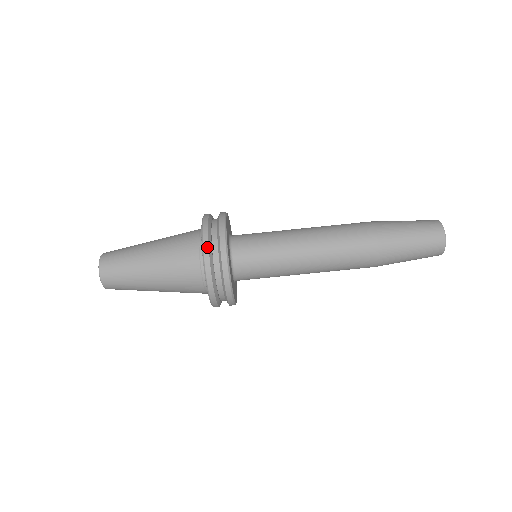
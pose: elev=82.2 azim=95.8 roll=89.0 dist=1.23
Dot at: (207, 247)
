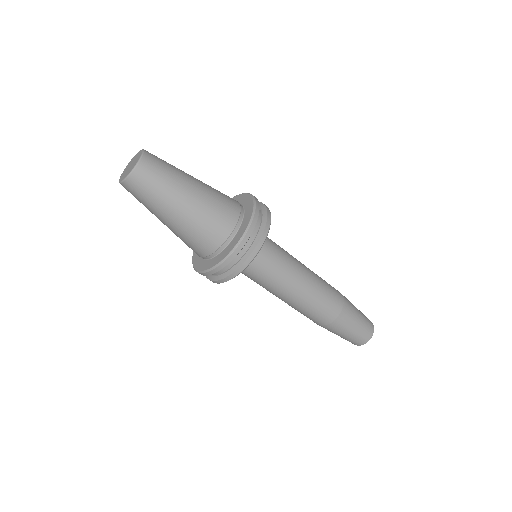
Dot at: (234, 256)
